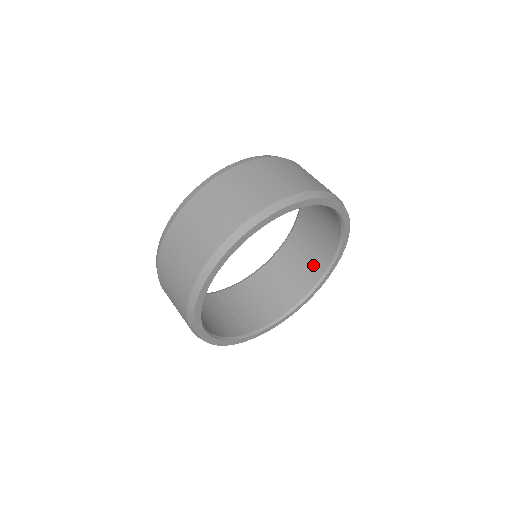
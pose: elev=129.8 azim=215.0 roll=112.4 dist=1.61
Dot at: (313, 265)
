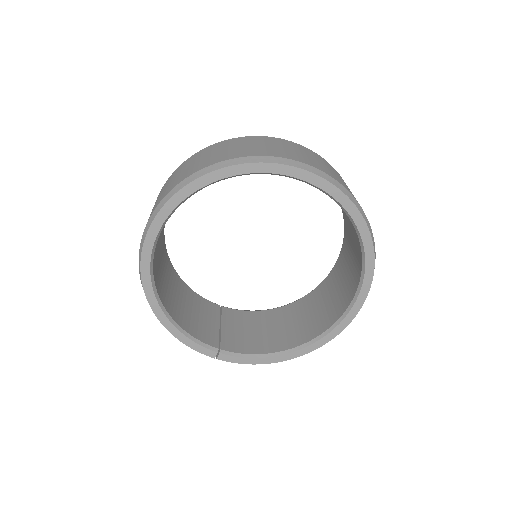
Dot at: (331, 311)
